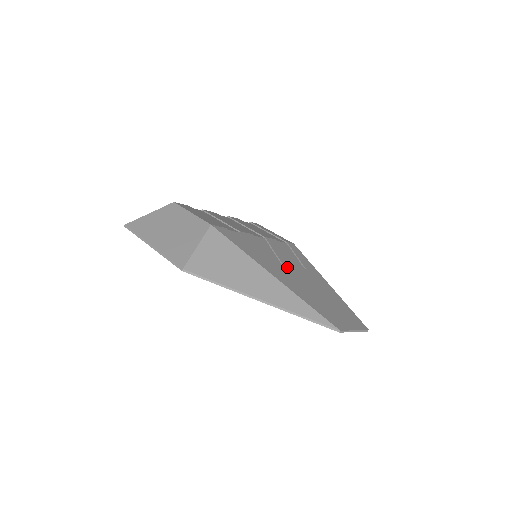
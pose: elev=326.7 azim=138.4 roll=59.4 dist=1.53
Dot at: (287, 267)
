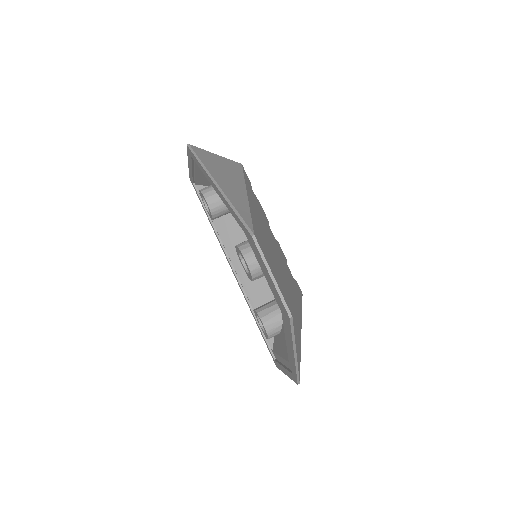
Dot at: (269, 235)
